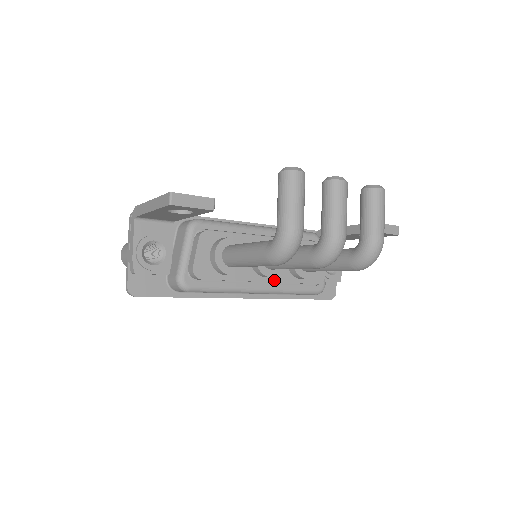
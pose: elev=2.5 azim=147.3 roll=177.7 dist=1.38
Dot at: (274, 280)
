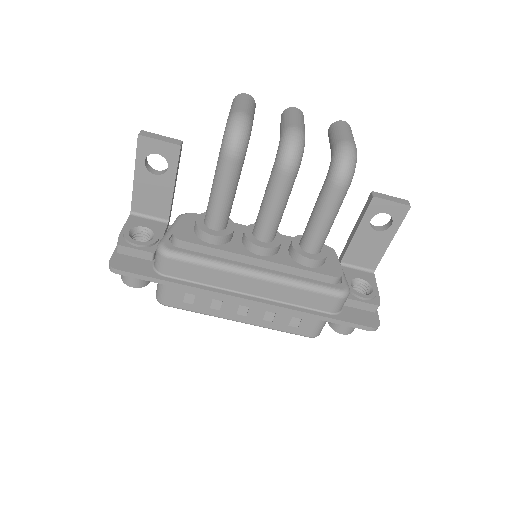
Dot at: (271, 260)
